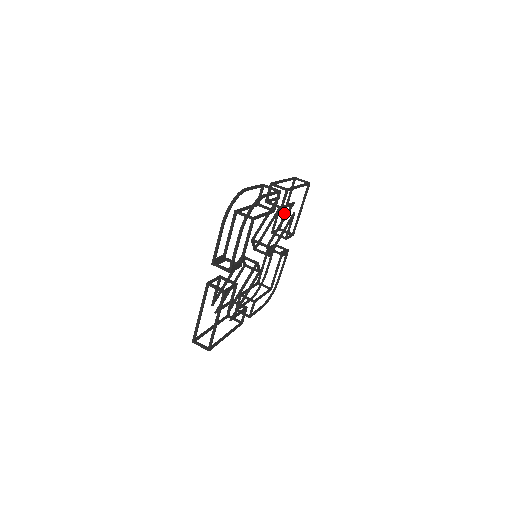
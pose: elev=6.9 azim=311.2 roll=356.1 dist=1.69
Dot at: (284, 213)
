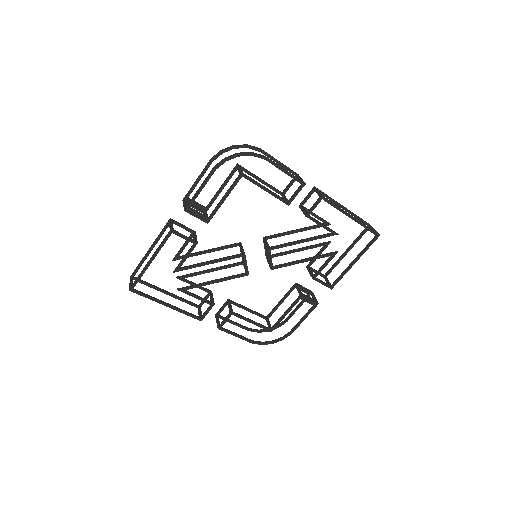
Dot at: (338, 260)
